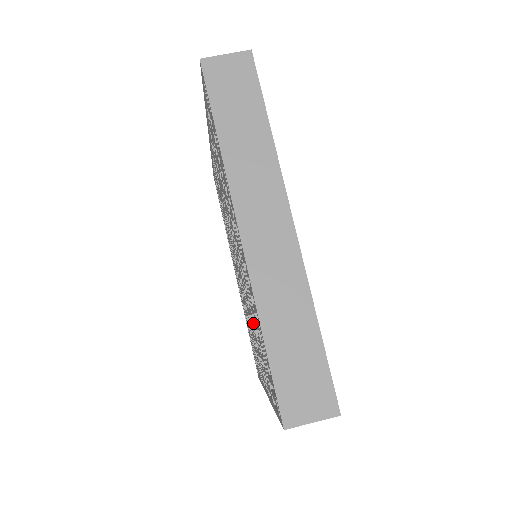
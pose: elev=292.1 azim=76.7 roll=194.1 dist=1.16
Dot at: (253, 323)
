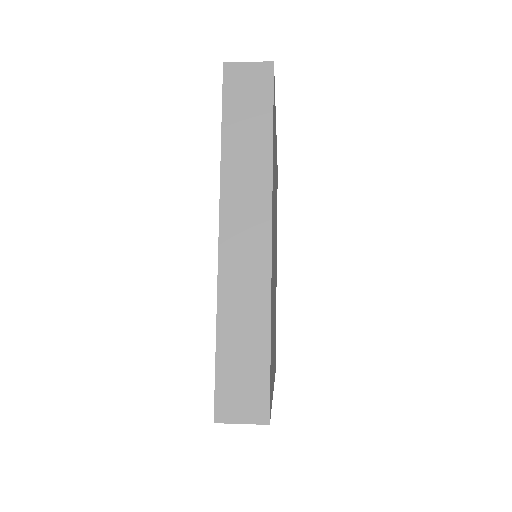
Dot at: occluded
